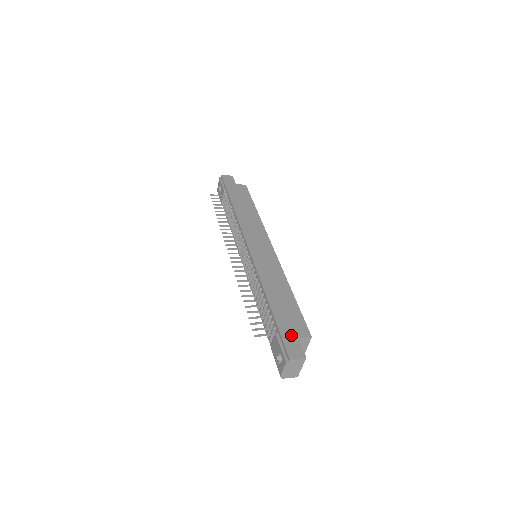
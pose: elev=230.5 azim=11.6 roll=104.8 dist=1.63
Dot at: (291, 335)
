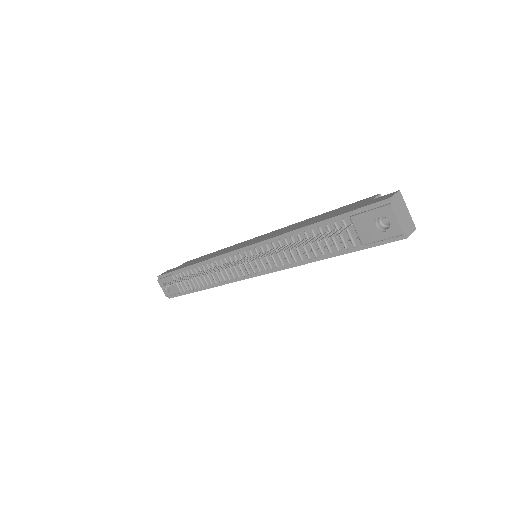
Dot at: (363, 204)
